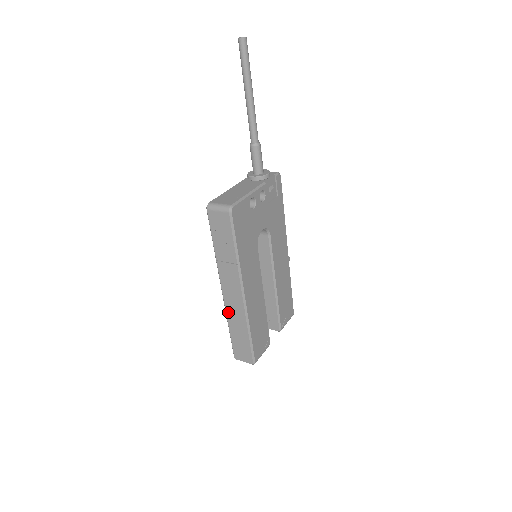
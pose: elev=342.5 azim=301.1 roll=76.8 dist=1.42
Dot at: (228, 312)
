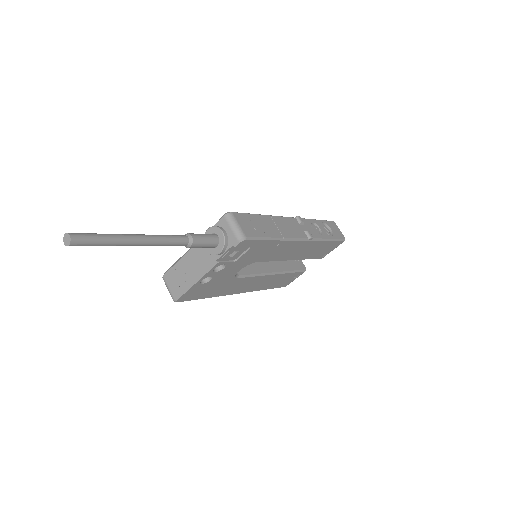
Dot at: occluded
